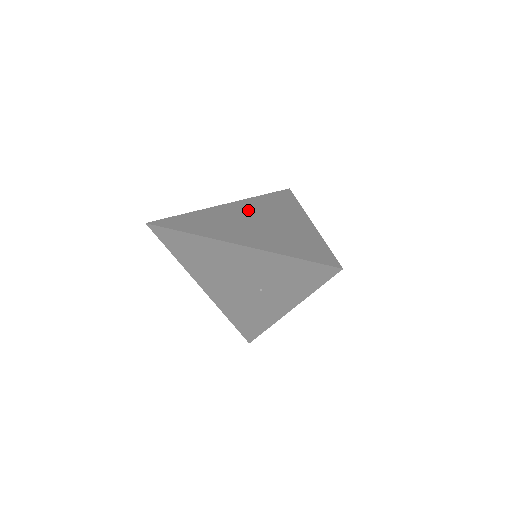
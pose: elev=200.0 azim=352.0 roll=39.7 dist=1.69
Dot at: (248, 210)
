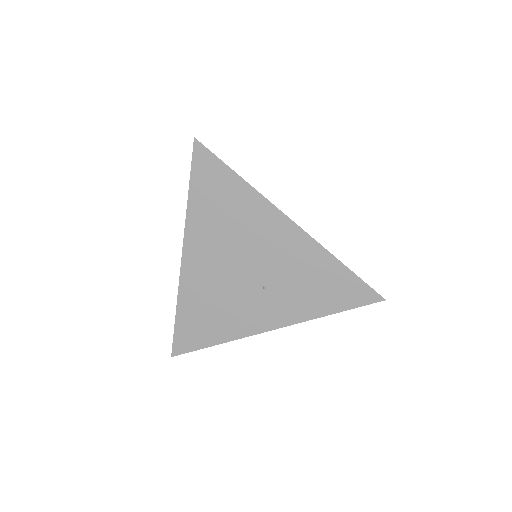
Dot at: occluded
